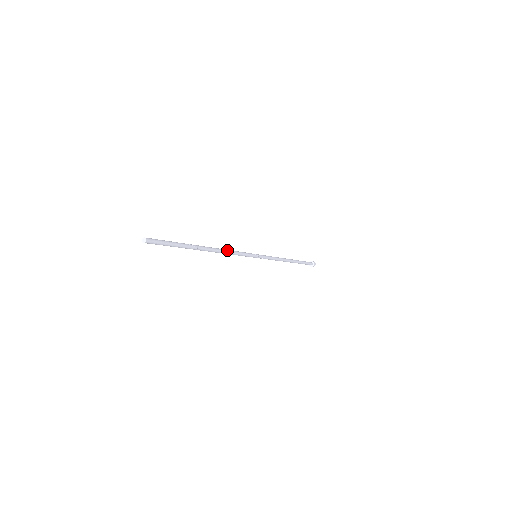
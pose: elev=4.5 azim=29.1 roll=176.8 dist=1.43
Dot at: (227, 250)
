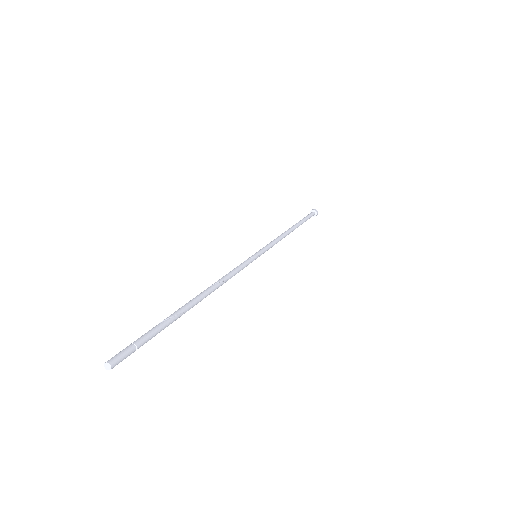
Dot at: (223, 280)
